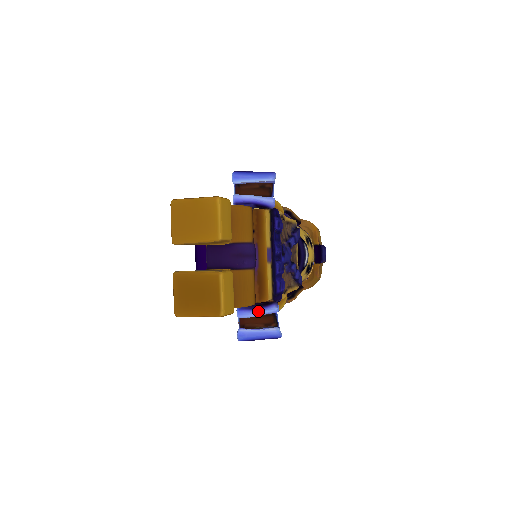
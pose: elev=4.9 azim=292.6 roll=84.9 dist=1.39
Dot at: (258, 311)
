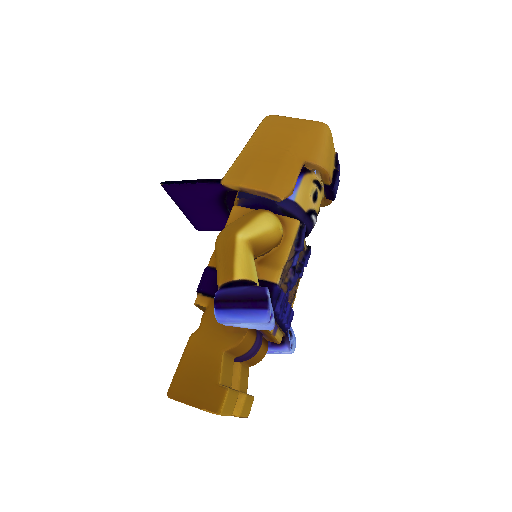
Dot at: (272, 350)
